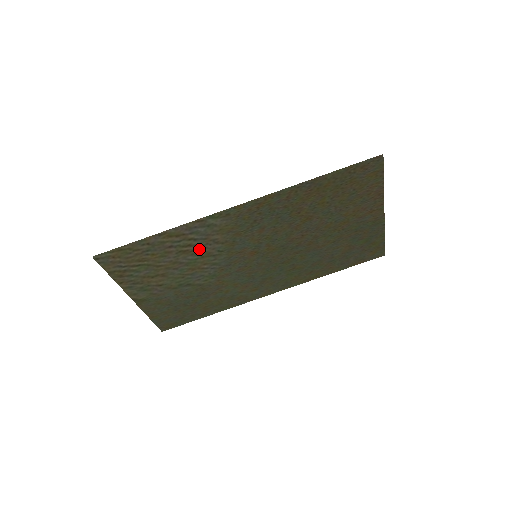
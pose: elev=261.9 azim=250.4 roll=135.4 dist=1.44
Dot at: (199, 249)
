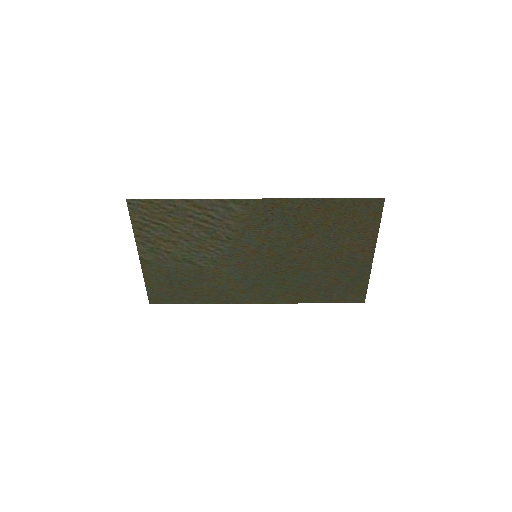
Dot at: (212, 229)
